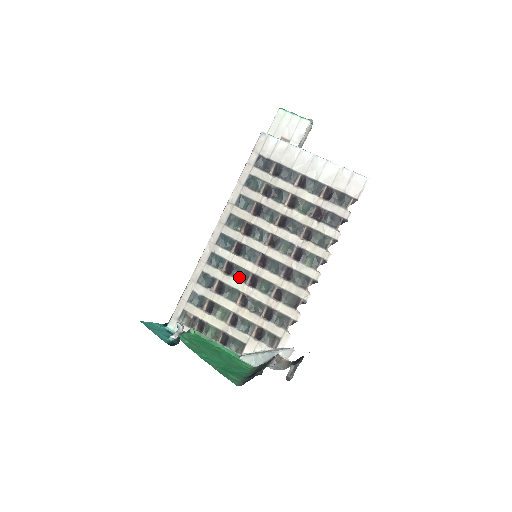
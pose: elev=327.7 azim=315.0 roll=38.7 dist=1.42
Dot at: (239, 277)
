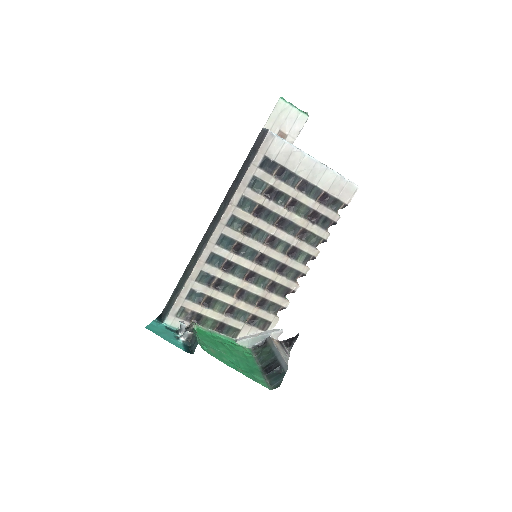
Dot at: (237, 274)
